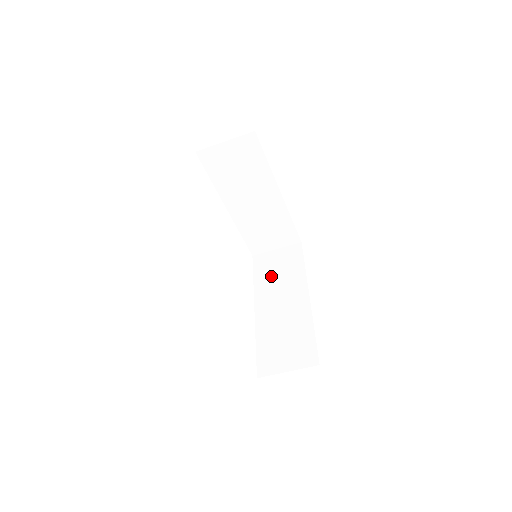
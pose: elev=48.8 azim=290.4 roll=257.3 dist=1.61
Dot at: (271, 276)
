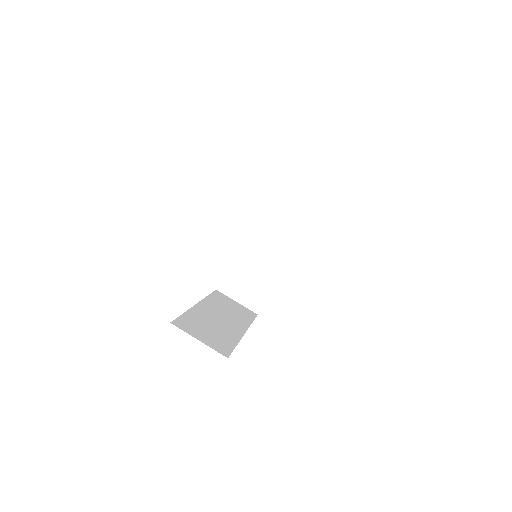
Dot at: (223, 305)
